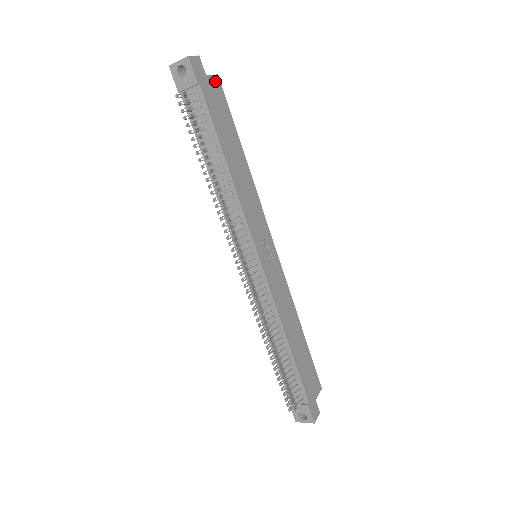
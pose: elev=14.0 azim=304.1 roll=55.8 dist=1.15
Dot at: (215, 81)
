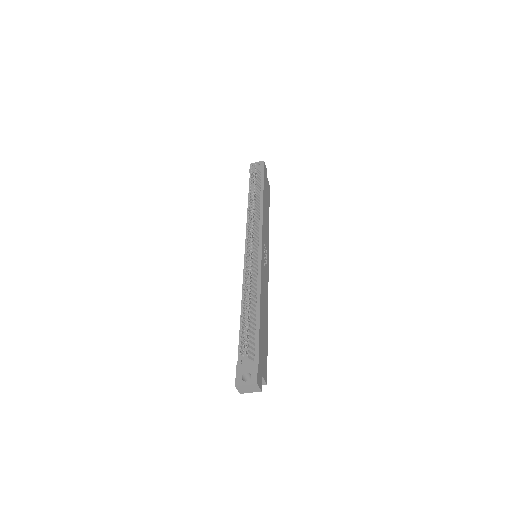
Dot at: (268, 183)
